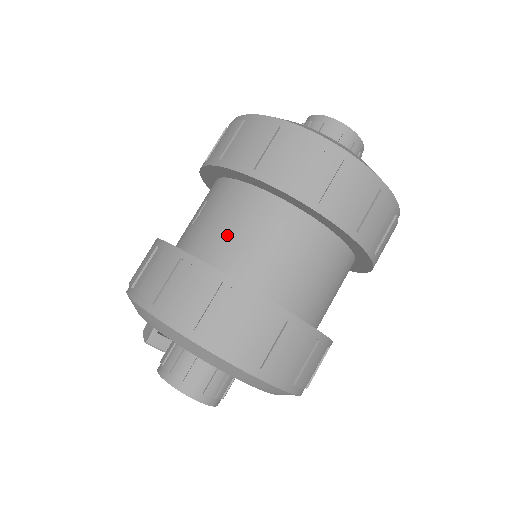
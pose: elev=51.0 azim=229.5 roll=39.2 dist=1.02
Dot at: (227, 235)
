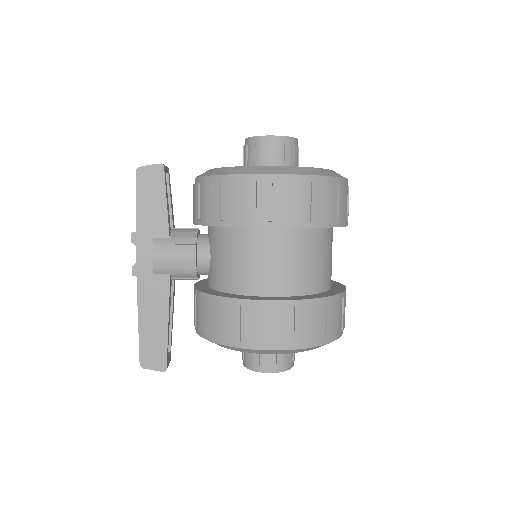
Dot at: (316, 269)
